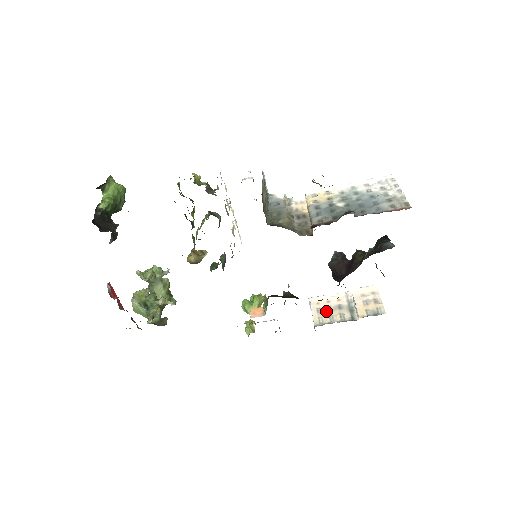
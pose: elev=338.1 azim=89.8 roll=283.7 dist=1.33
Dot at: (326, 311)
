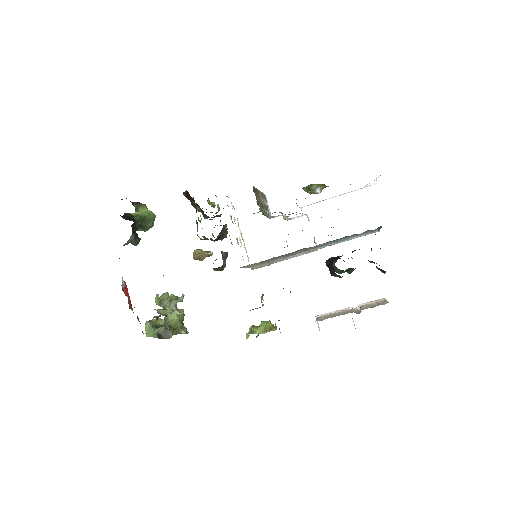
Dot at: (330, 316)
